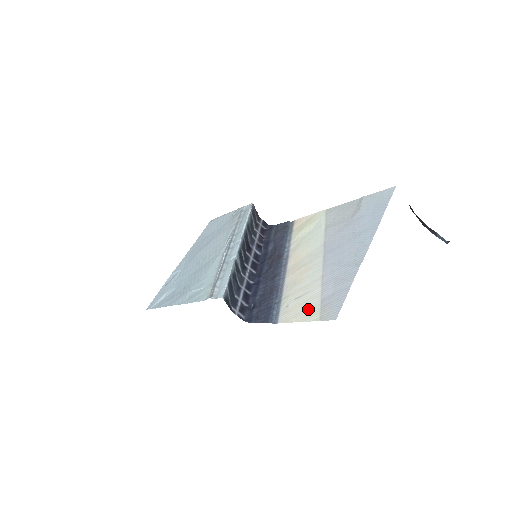
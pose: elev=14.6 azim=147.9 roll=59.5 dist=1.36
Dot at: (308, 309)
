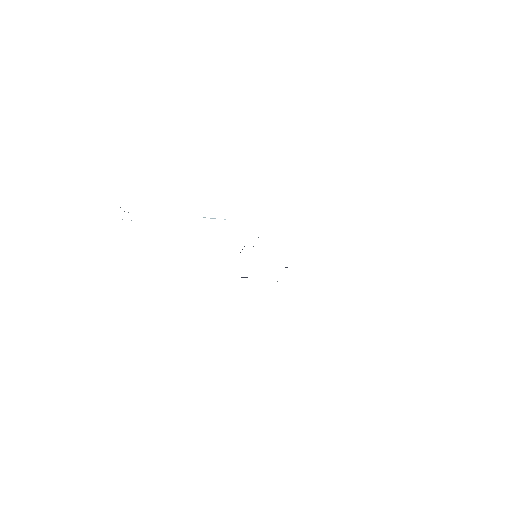
Dot at: occluded
